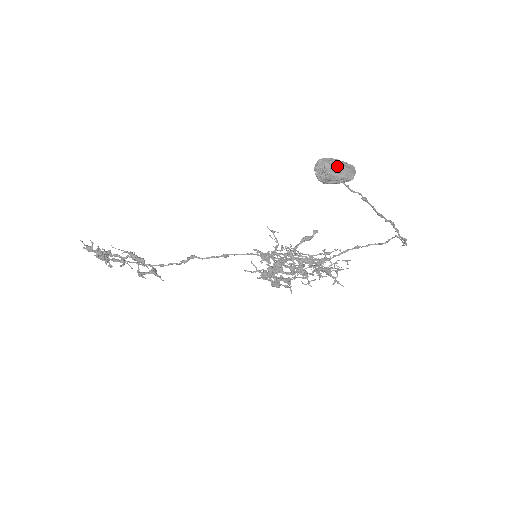
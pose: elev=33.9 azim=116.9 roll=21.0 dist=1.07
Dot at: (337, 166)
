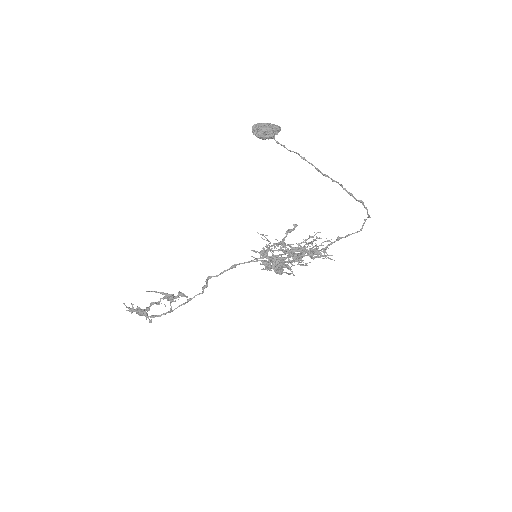
Dot at: (265, 124)
